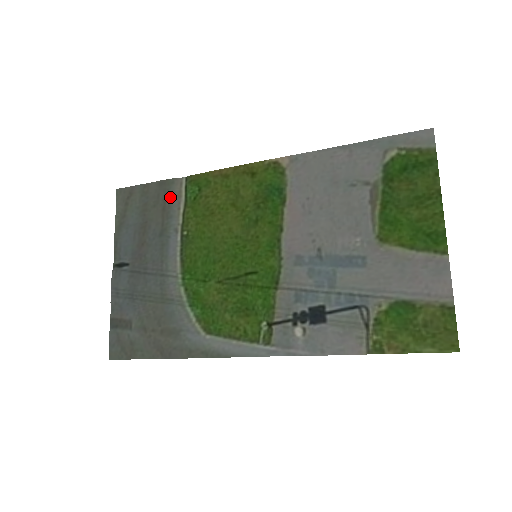
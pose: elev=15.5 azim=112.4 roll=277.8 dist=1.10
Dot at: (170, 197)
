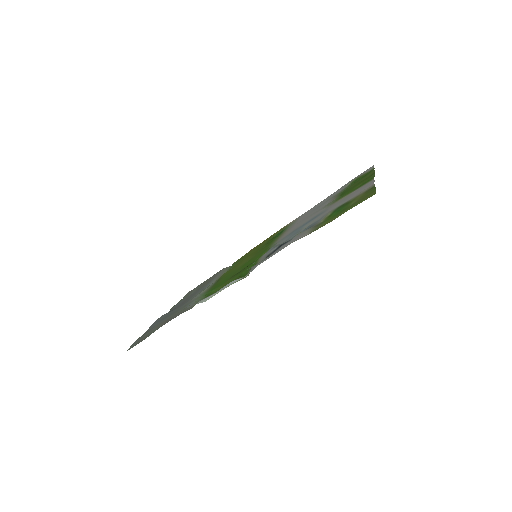
Dot at: (218, 274)
